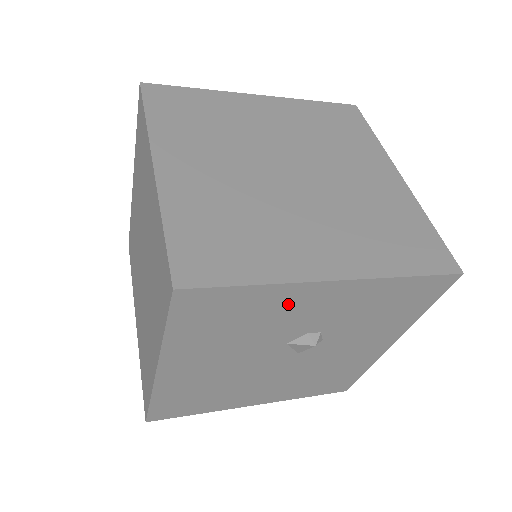
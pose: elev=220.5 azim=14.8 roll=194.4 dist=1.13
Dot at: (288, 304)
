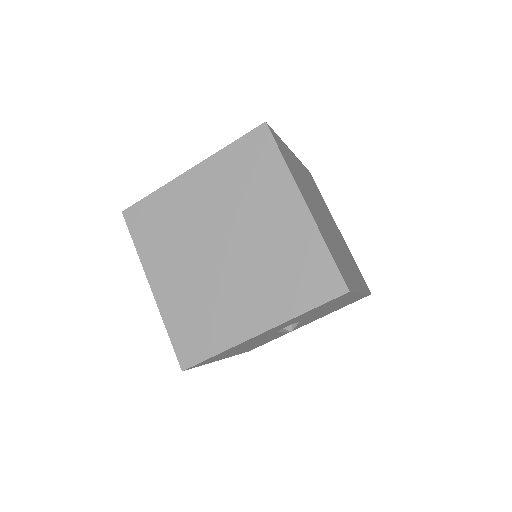
Dot at: occluded
